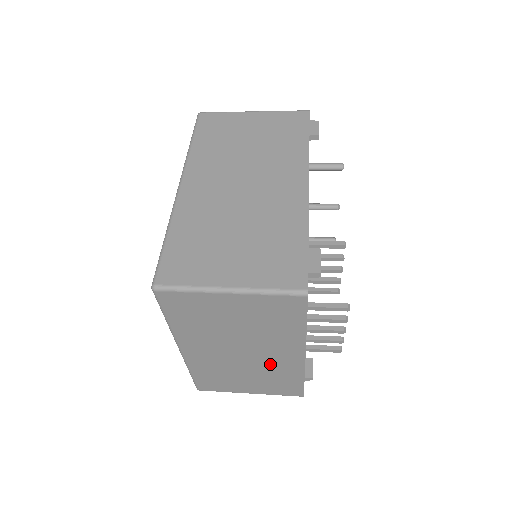
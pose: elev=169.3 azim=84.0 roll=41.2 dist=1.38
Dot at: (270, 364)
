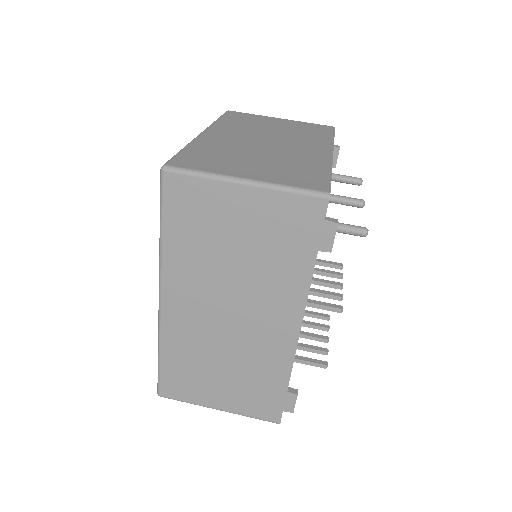
Dot at: occluded
